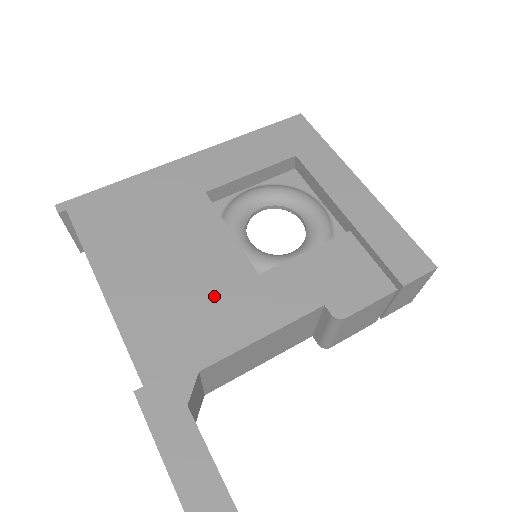
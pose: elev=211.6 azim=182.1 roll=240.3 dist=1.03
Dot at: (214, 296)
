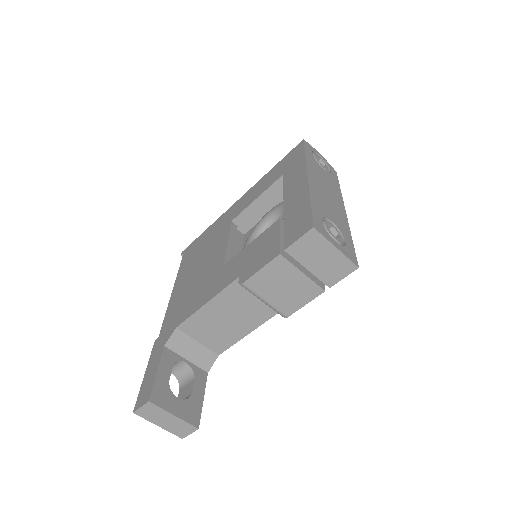
Dot at: (202, 284)
